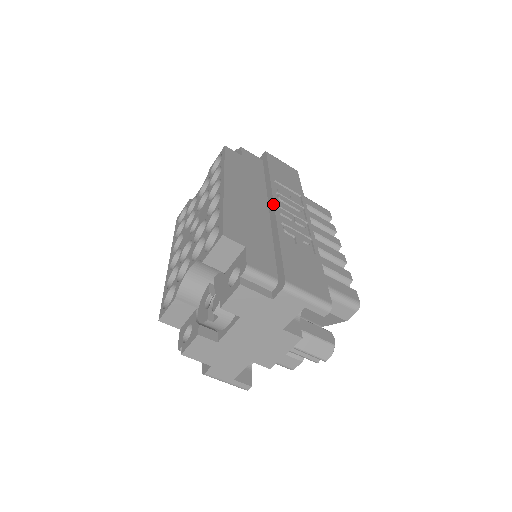
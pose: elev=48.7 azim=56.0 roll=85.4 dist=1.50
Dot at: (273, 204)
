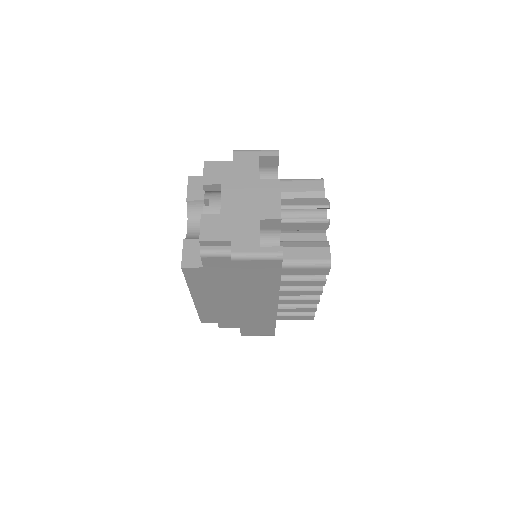
Dot at: occluded
